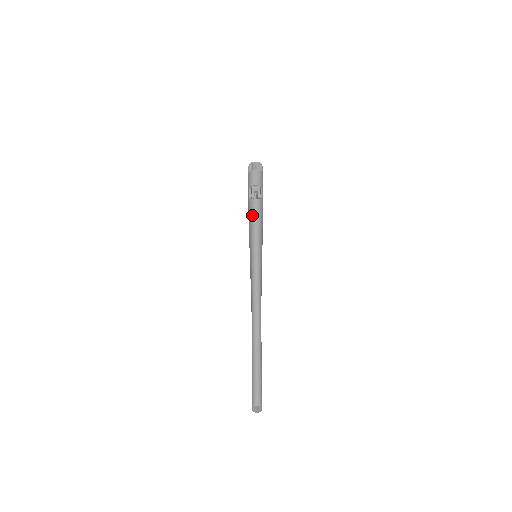
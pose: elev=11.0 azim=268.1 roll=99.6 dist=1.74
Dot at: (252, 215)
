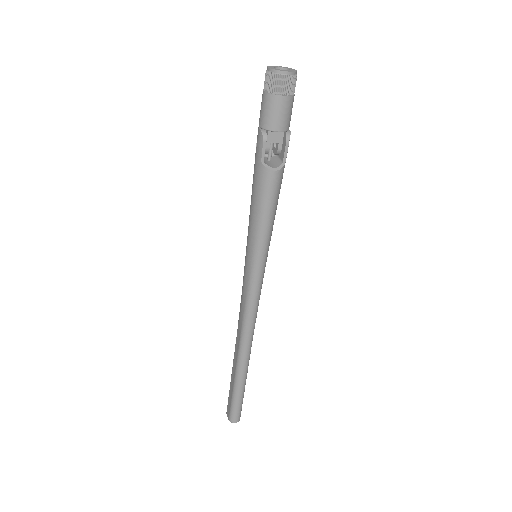
Dot at: (262, 201)
